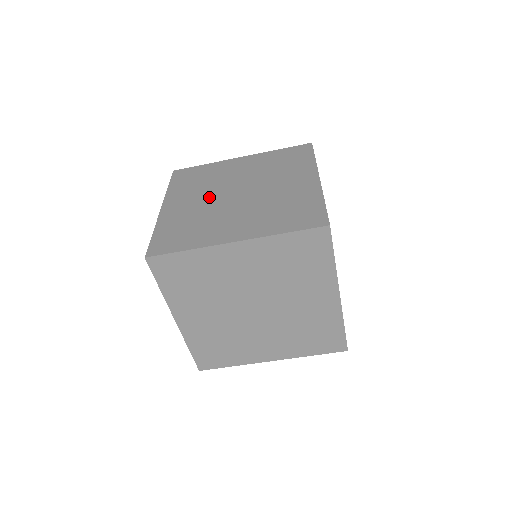
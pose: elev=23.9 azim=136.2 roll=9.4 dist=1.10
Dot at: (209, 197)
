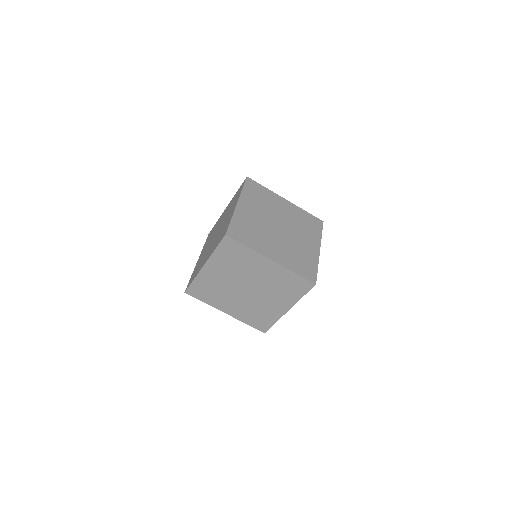
Dot at: (209, 243)
